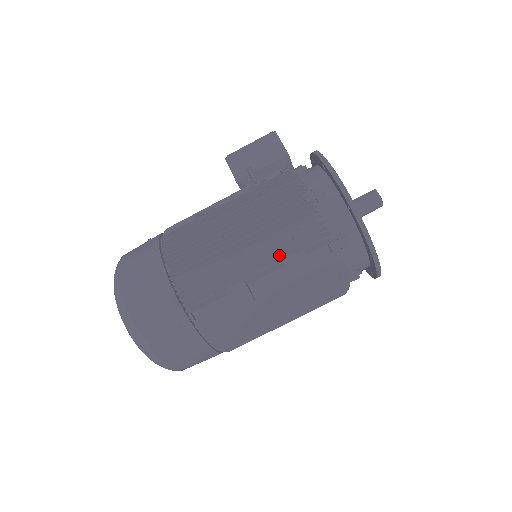
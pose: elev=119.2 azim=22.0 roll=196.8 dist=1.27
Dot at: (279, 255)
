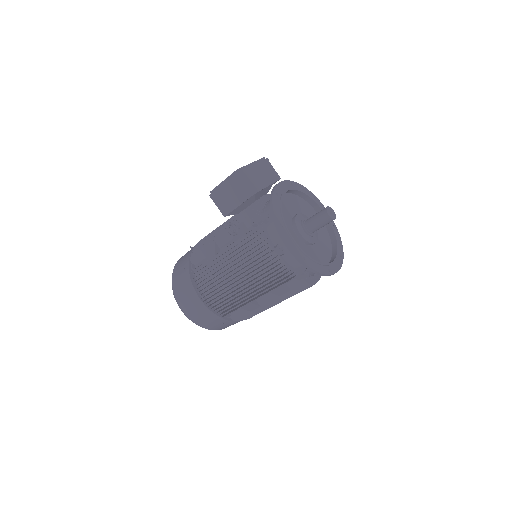
Dot at: occluded
